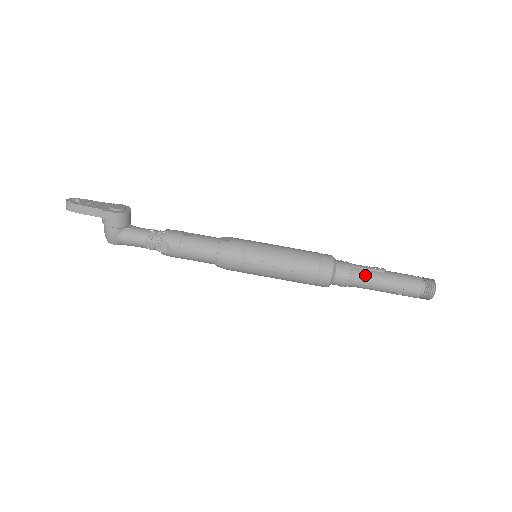
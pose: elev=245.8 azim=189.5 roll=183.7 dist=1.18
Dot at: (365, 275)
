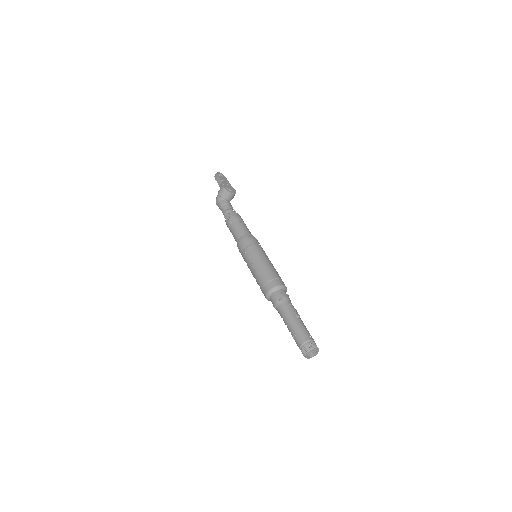
Dot at: (285, 307)
